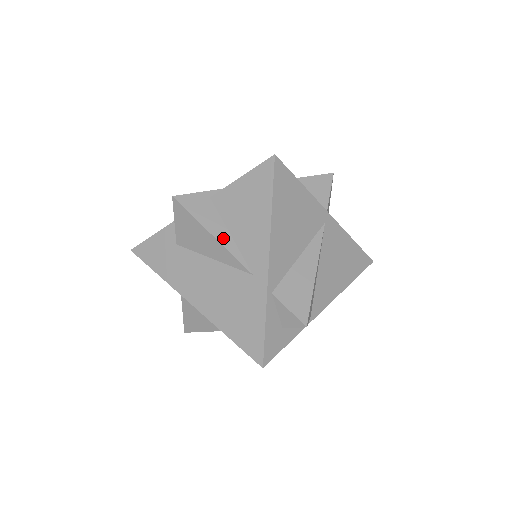
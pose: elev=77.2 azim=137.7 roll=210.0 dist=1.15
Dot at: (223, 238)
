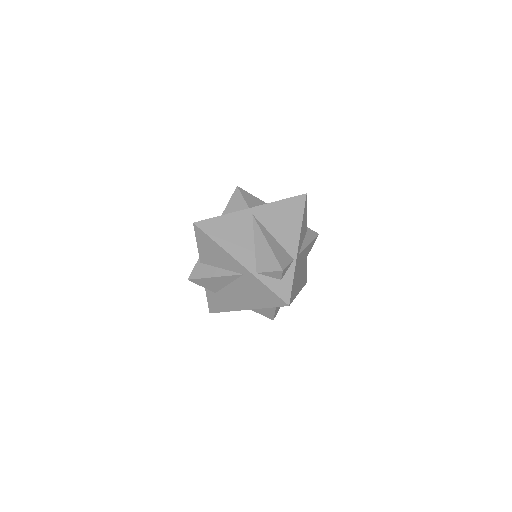
Dot at: (219, 273)
